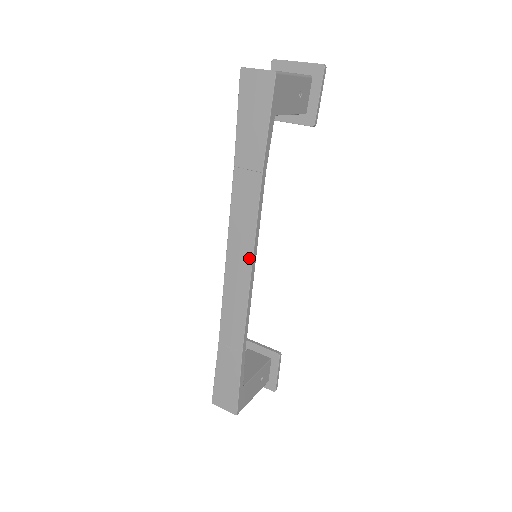
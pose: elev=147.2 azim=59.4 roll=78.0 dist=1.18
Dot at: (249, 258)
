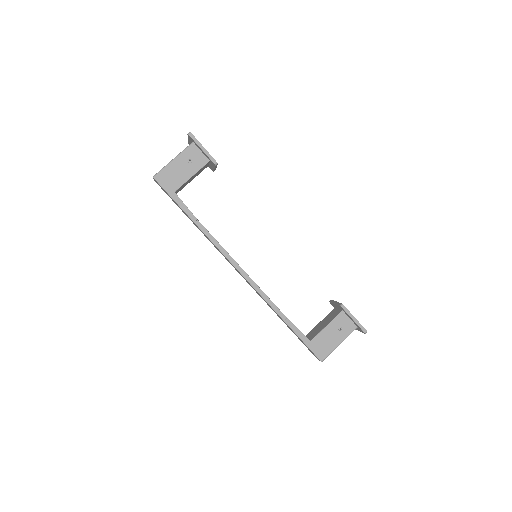
Dot at: (234, 266)
